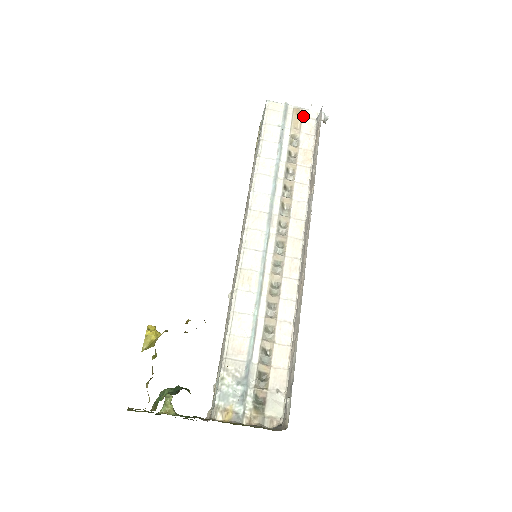
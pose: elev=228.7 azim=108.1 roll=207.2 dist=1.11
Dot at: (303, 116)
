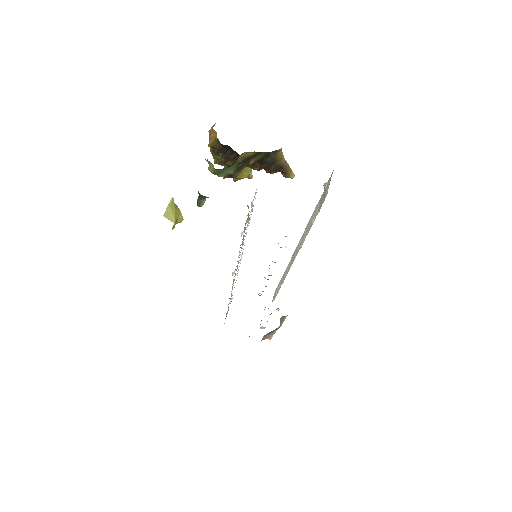
Dot at: occluded
